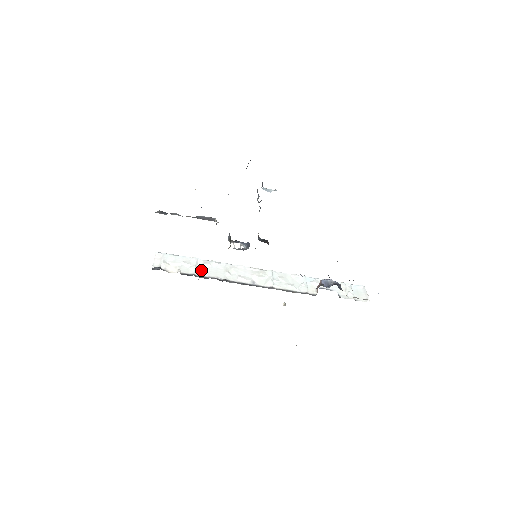
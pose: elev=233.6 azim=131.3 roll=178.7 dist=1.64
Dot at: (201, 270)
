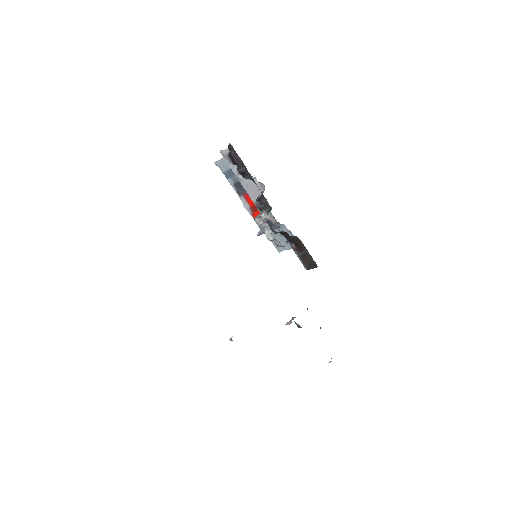
Dot at: occluded
